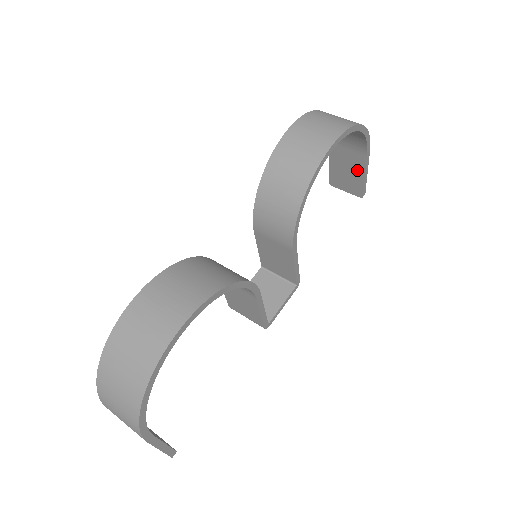
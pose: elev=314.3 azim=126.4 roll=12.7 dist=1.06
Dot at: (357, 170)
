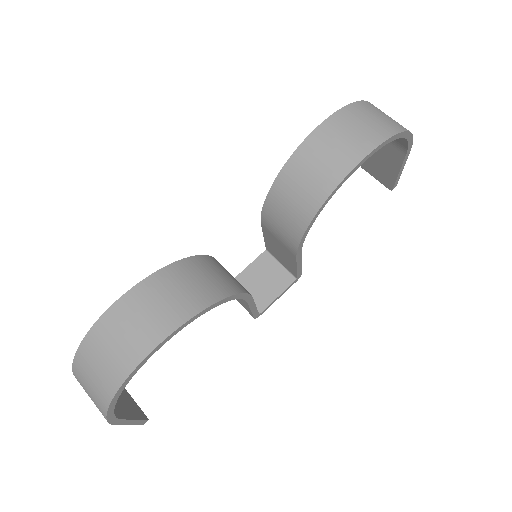
Dot at: (392, 164)
